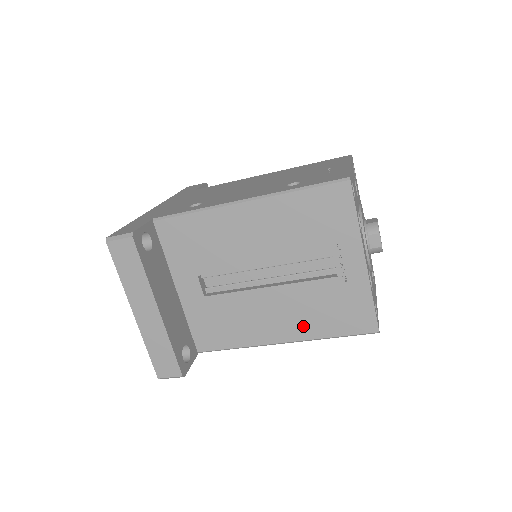
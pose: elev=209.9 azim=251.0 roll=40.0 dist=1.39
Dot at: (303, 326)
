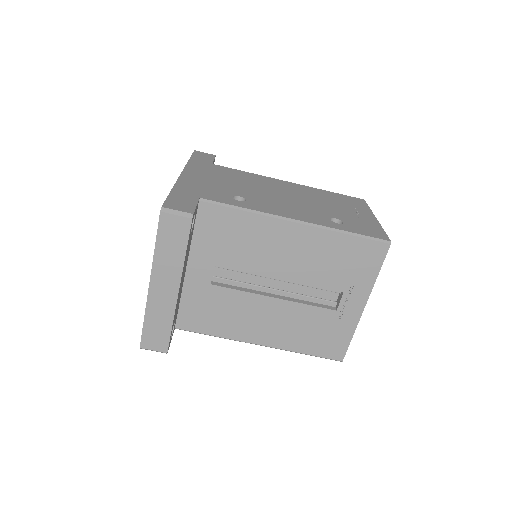
Dot at: (285, 338)
